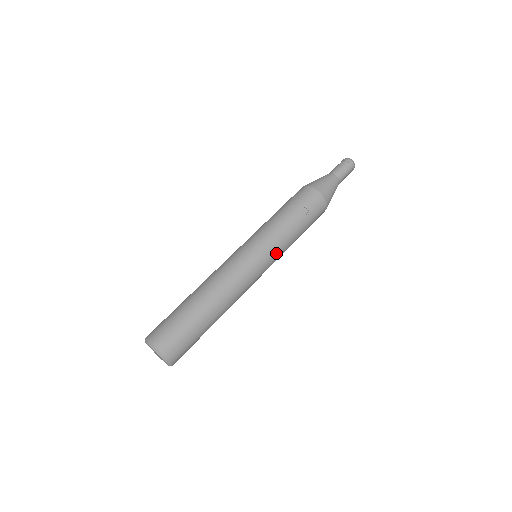
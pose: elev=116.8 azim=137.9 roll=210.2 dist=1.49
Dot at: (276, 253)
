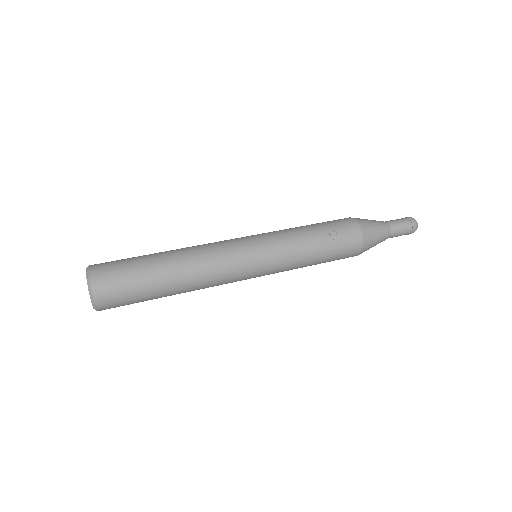
Dot at: (277, 258)
